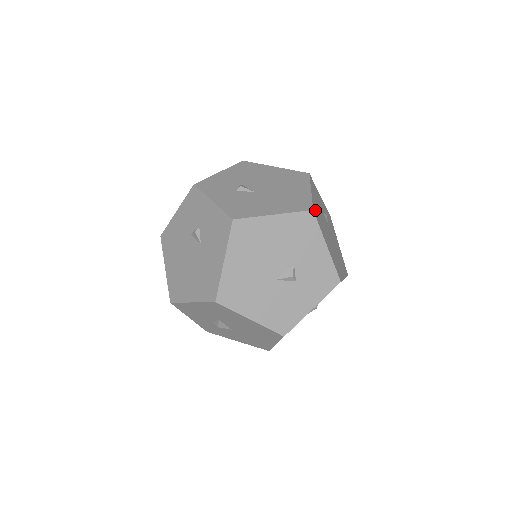
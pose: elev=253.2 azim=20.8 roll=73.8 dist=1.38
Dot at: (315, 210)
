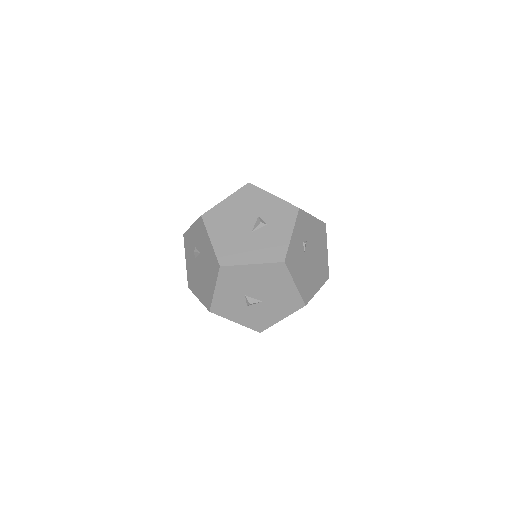
Dot at: occluded
